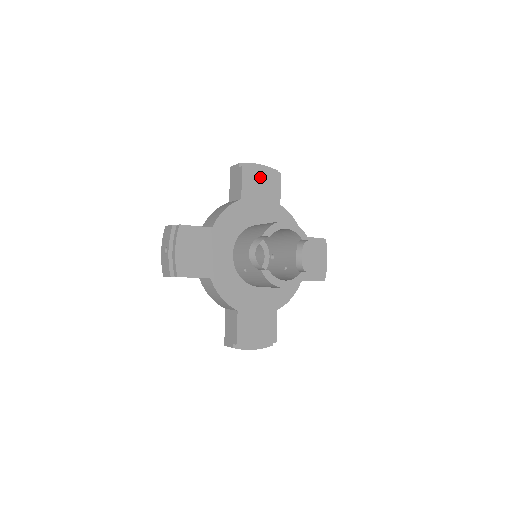
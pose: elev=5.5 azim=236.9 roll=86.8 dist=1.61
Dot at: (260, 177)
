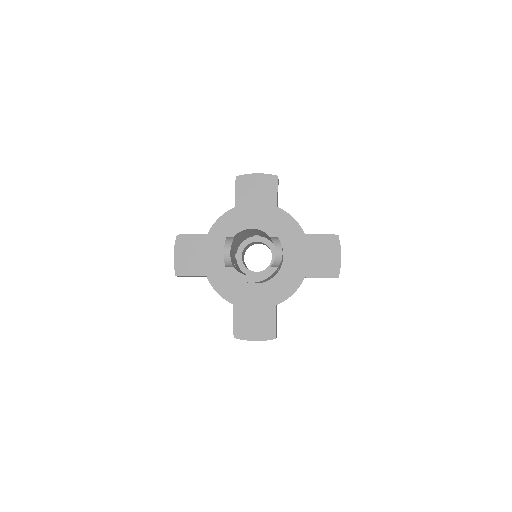
Dot at: (254, 185)
